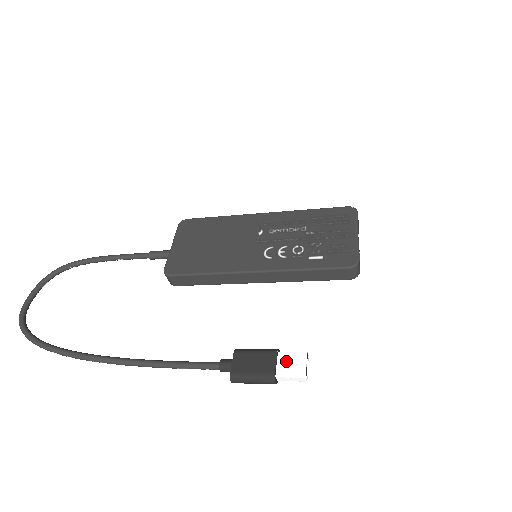
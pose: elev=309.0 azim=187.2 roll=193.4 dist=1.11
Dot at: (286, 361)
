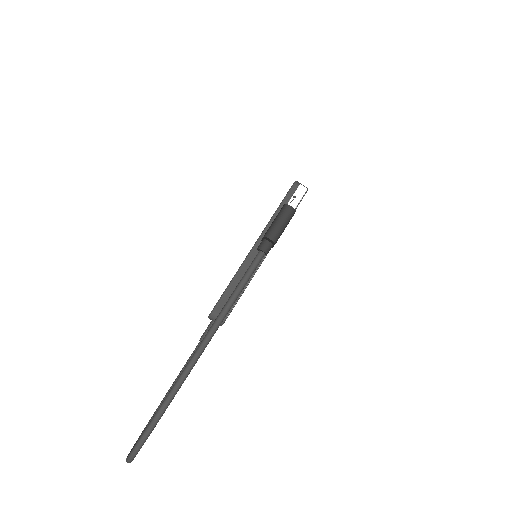
Dot at: occluded
